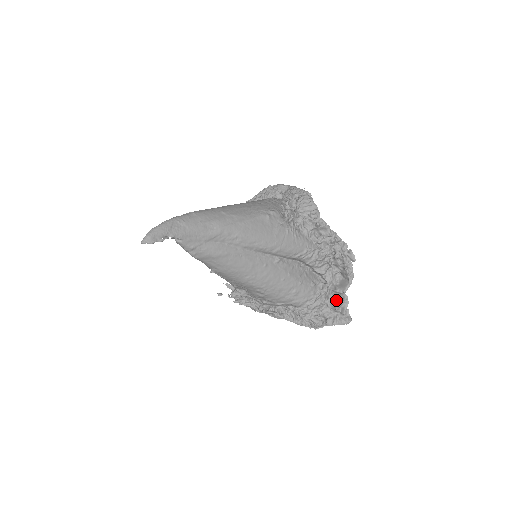
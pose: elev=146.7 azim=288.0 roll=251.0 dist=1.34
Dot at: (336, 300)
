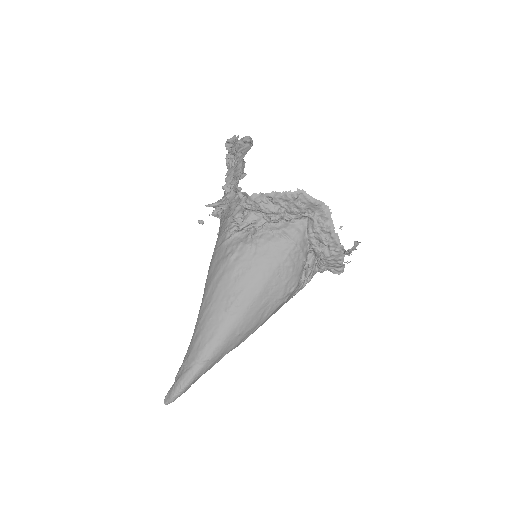
Dot at: occluded
